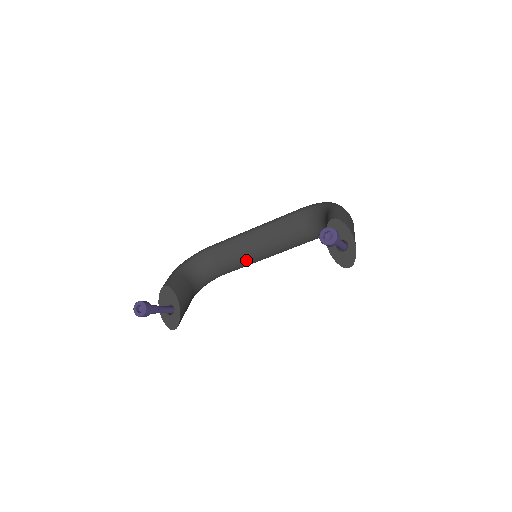
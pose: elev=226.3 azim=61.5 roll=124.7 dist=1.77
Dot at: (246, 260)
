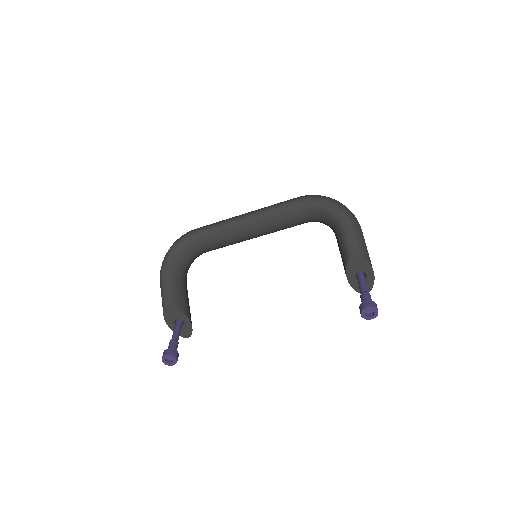
Dot at: occluded
